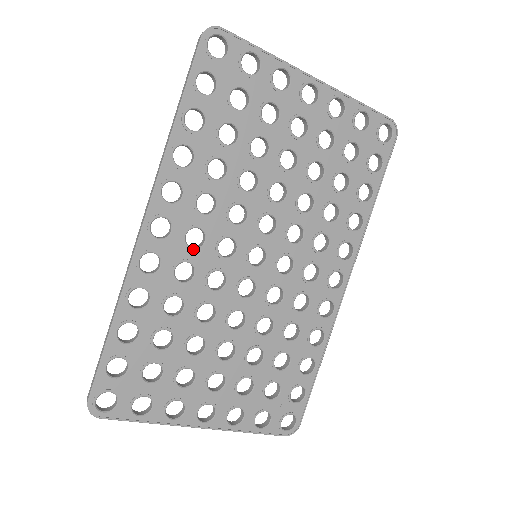
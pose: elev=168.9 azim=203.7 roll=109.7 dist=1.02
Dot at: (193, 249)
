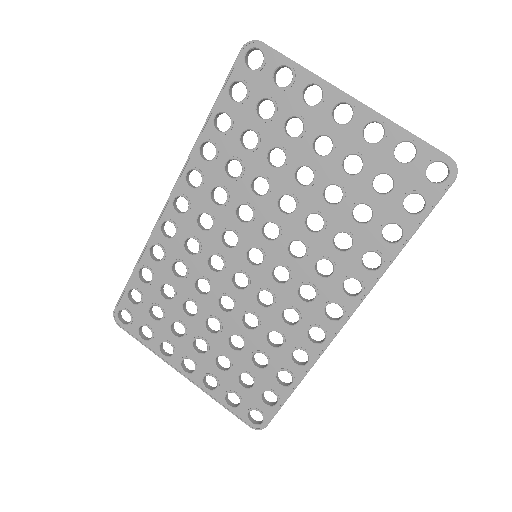
Dot at: (201, 230)
